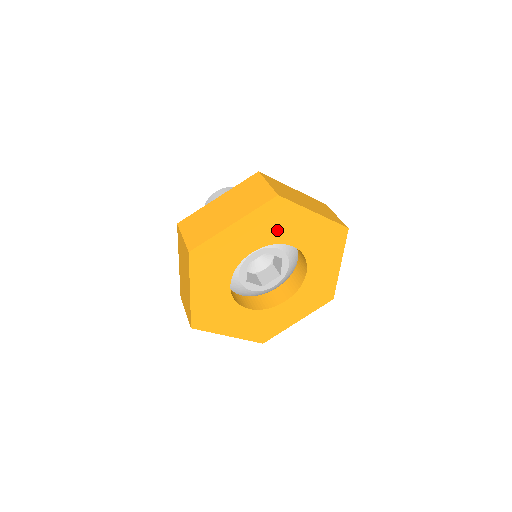
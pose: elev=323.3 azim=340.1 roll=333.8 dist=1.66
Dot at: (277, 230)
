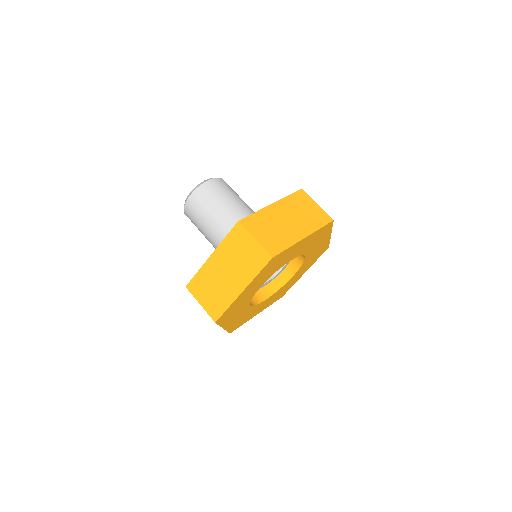
Dot at: (311, 245)
